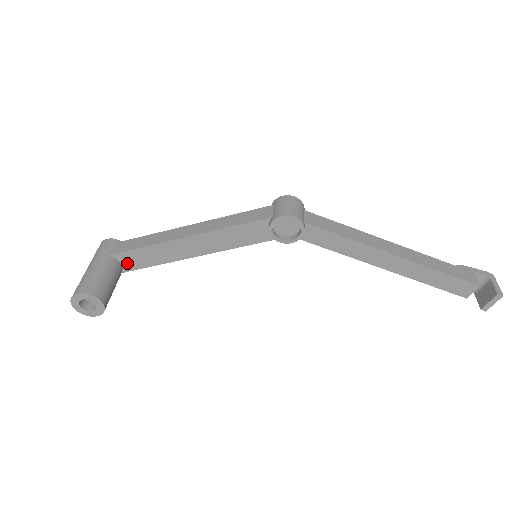
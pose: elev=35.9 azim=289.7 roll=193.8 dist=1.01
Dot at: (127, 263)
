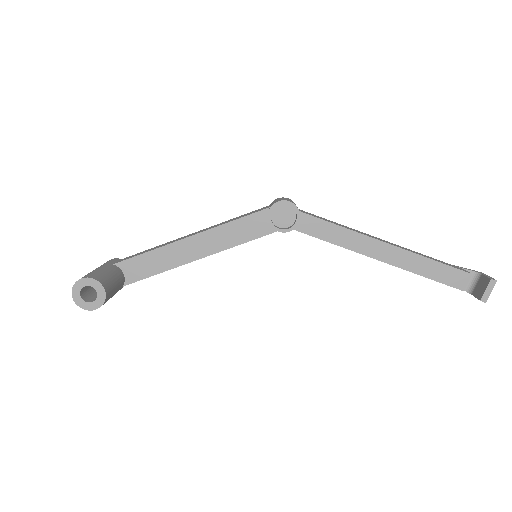
Dot at: (130, 273)
